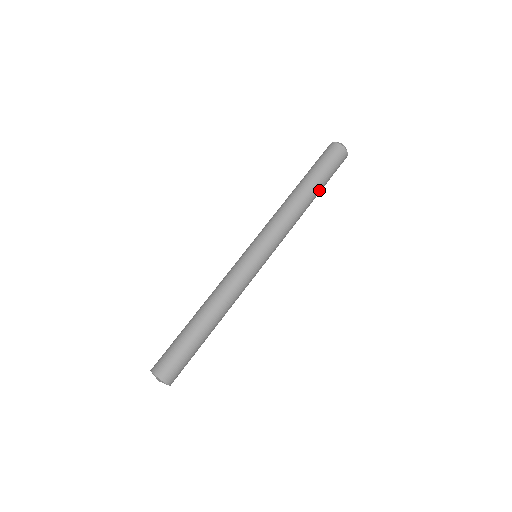
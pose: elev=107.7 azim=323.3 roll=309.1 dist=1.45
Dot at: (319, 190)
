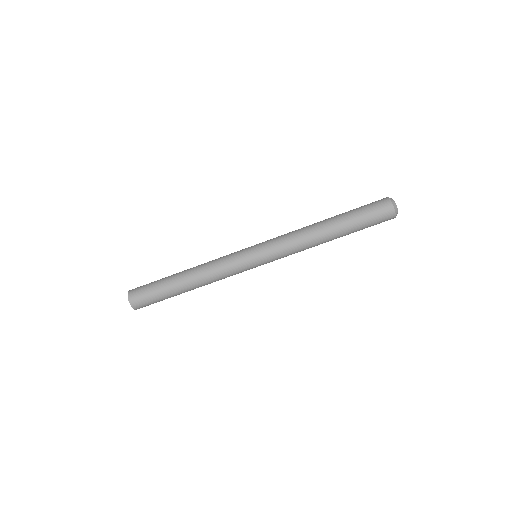
Dot at: occluded
